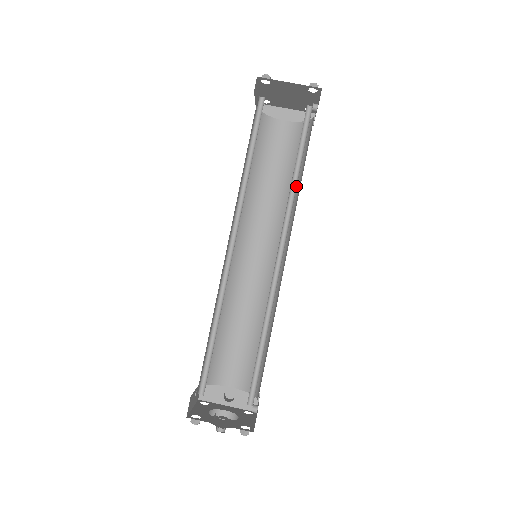
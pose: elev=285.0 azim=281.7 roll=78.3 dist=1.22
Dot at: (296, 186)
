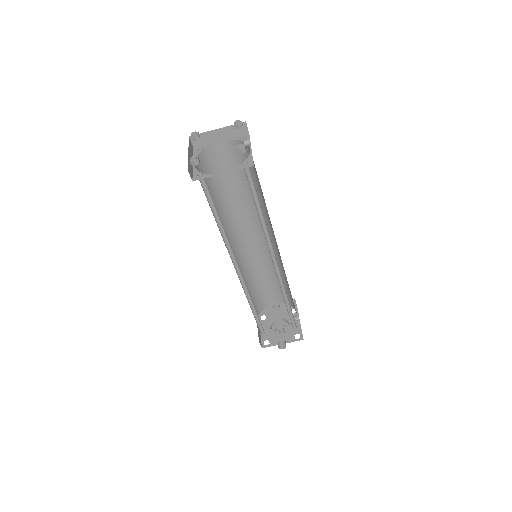
Dot at: (265, 221)
